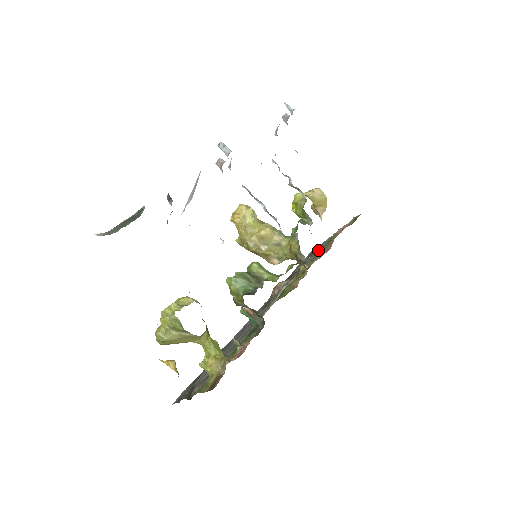
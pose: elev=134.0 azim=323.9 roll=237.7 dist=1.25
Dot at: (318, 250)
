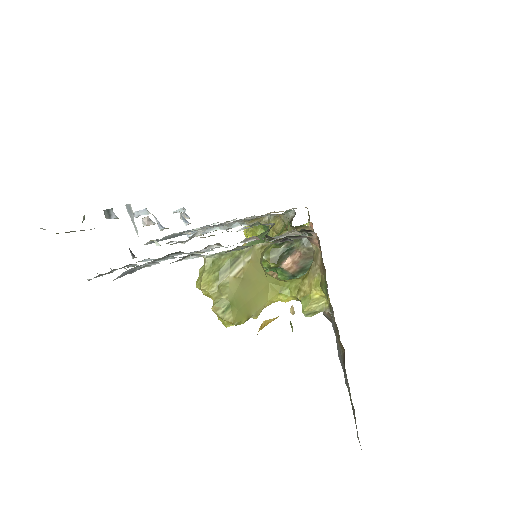
Dot at: occluded
